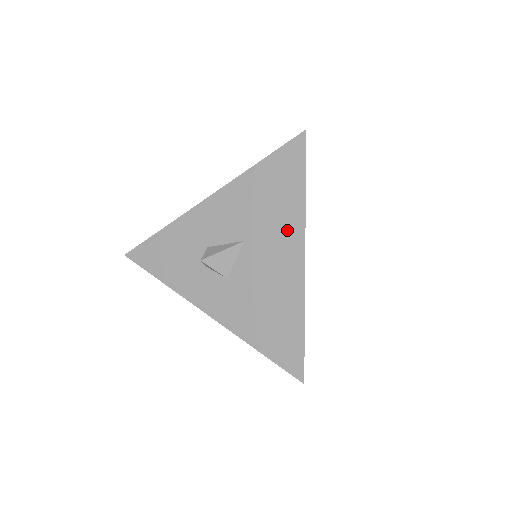
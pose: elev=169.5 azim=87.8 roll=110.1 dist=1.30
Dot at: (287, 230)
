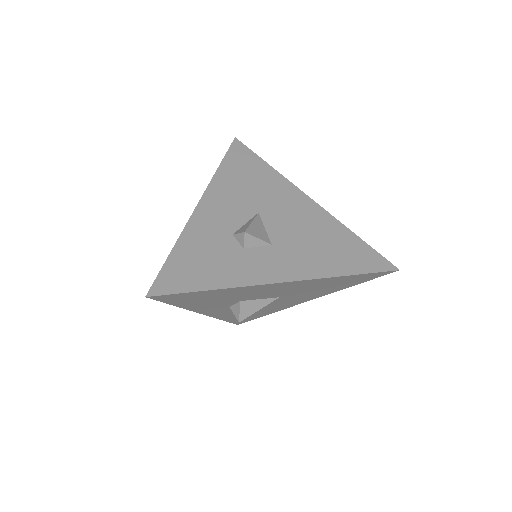
Dot at: (281, 190)
